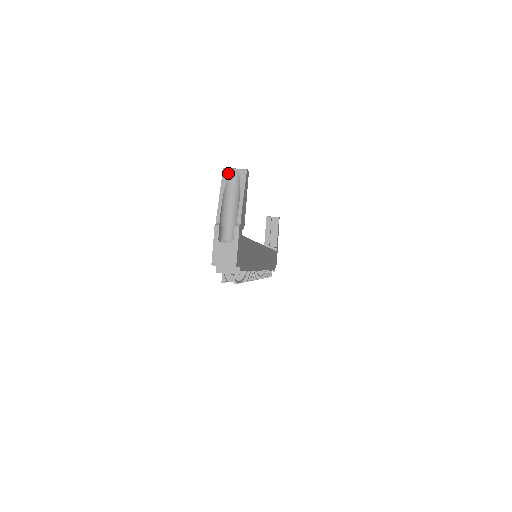
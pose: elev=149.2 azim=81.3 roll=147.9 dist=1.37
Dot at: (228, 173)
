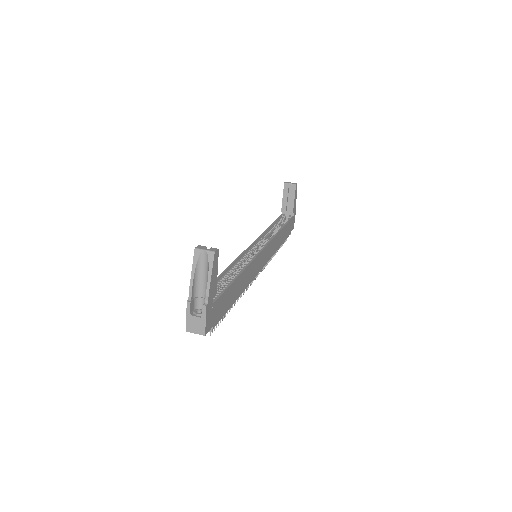
Dot at: (198, 254)
